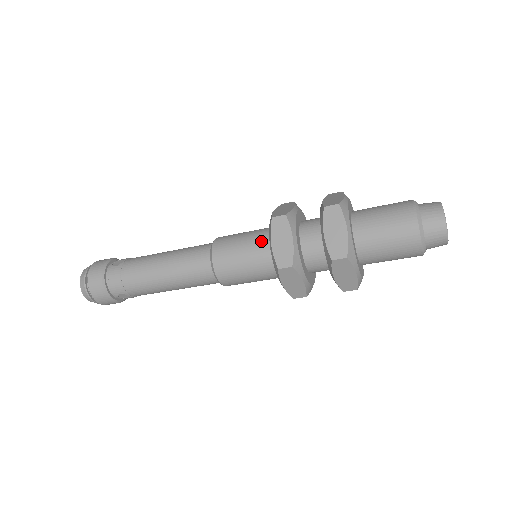
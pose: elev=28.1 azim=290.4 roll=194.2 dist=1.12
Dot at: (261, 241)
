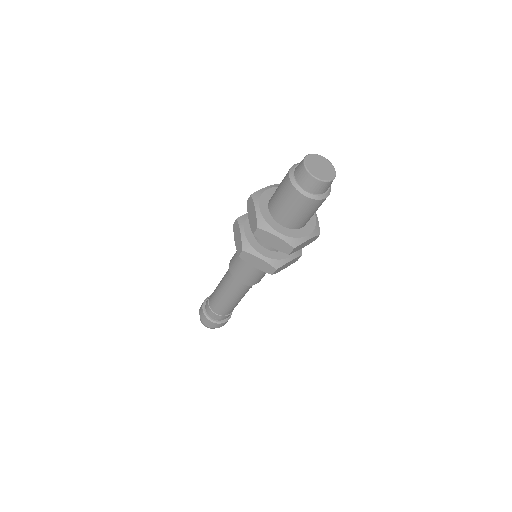
Dot at: occluded
